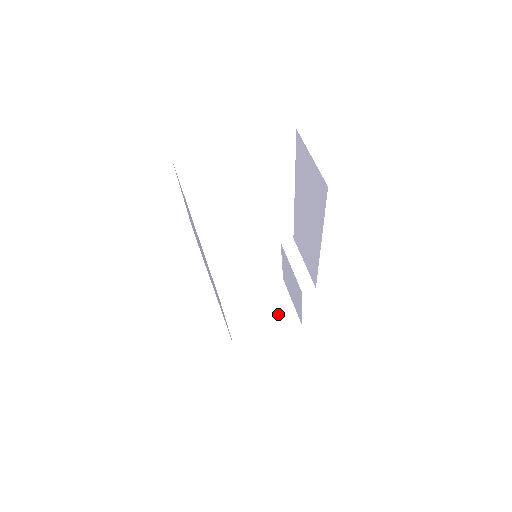
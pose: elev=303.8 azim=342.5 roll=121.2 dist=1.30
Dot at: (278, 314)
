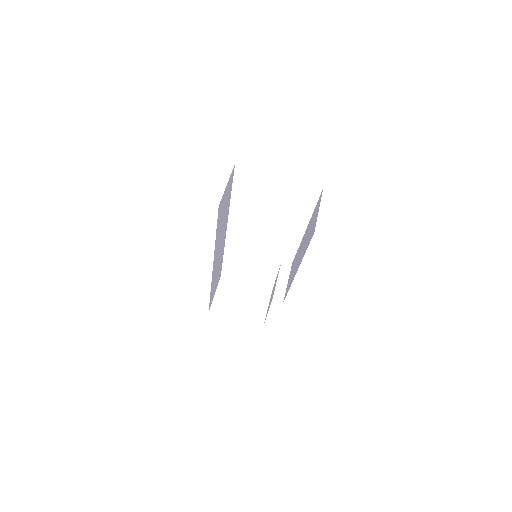
Dot at: (252, 310)
